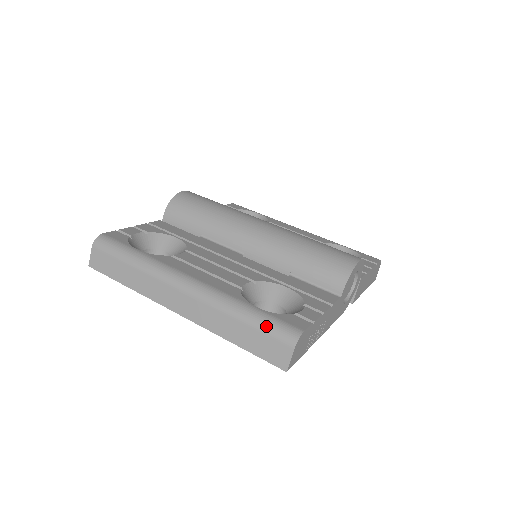
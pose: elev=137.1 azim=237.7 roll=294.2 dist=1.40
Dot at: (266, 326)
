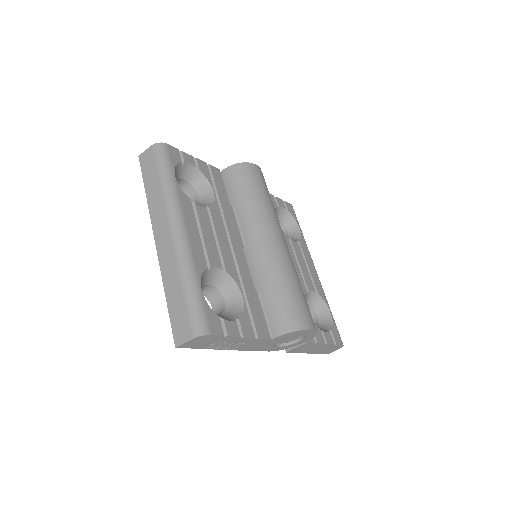
Dot at: (192, 307)
